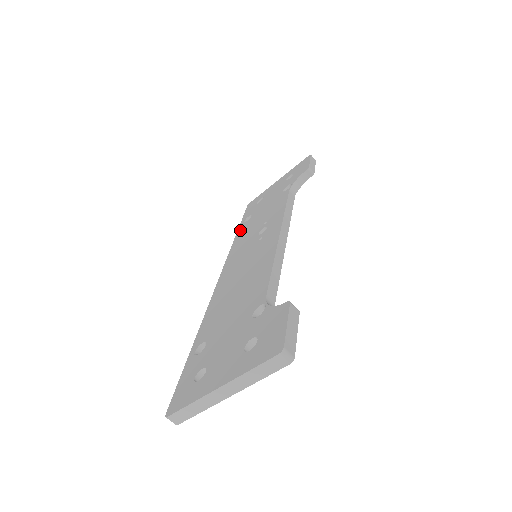
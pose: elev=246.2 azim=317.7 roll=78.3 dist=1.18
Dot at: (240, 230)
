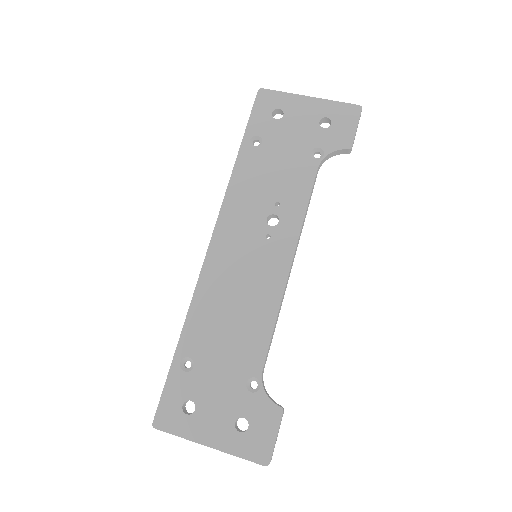
Dot at: (243, 159)
